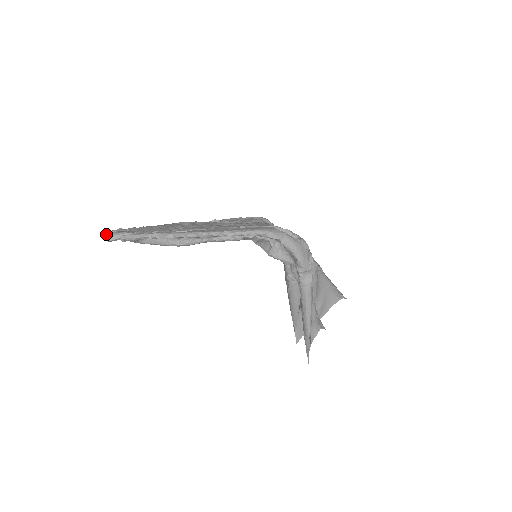
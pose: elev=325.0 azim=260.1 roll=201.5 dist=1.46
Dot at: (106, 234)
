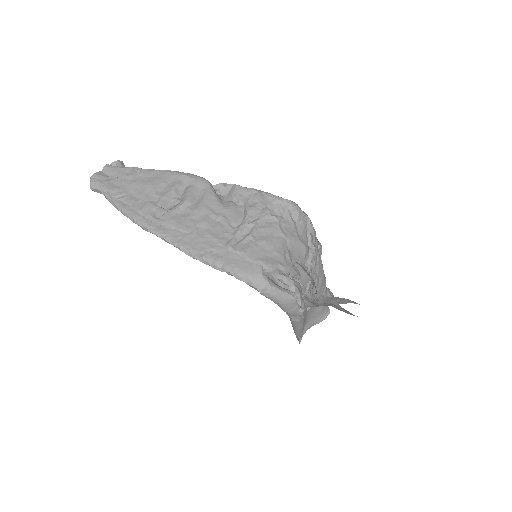
Dot at: (91, 179)
